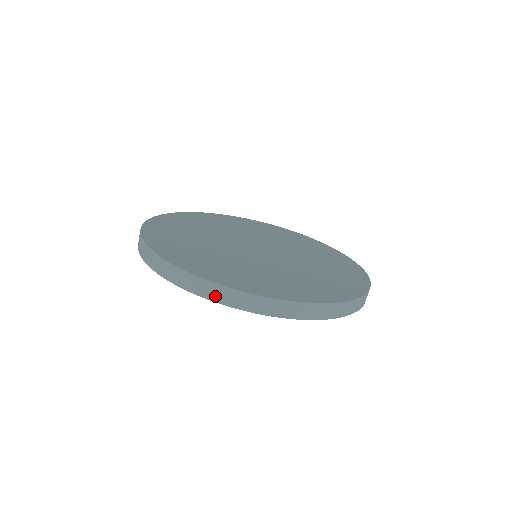
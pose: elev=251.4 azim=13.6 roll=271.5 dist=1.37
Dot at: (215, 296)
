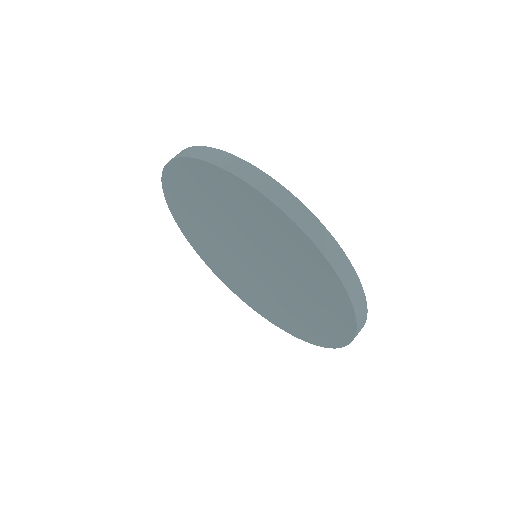
Dot at: (336, 262)
